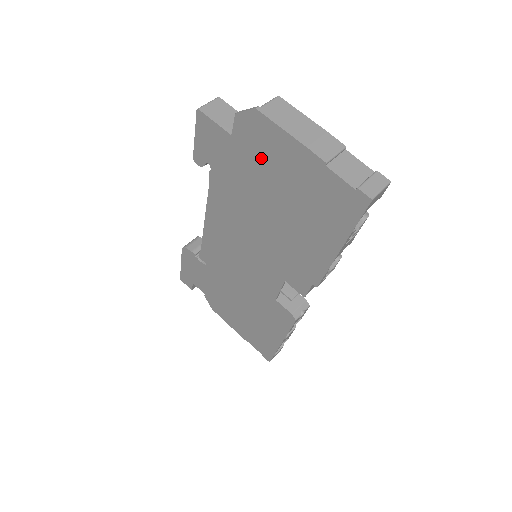
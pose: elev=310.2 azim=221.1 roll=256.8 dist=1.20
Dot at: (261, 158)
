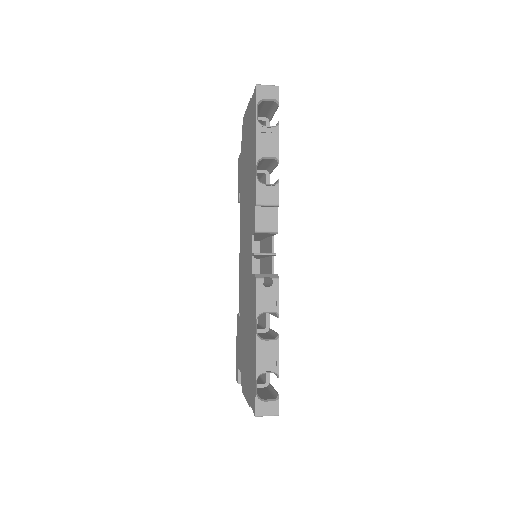
Dot at: (245, 143)
